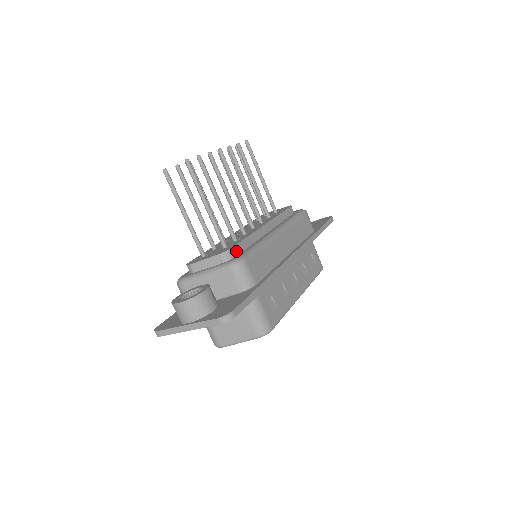
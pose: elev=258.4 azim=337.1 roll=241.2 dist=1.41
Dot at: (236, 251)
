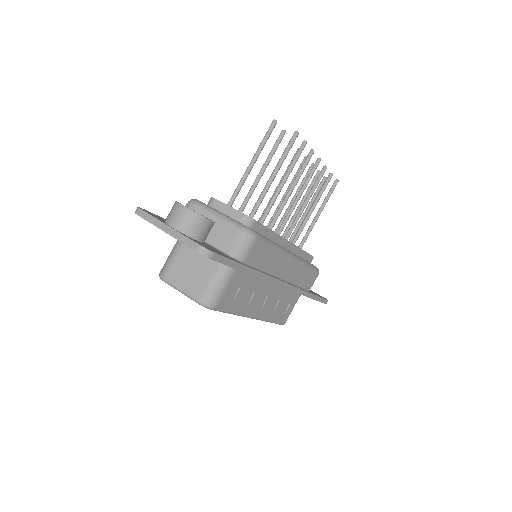
Dot at: (256, 227)
